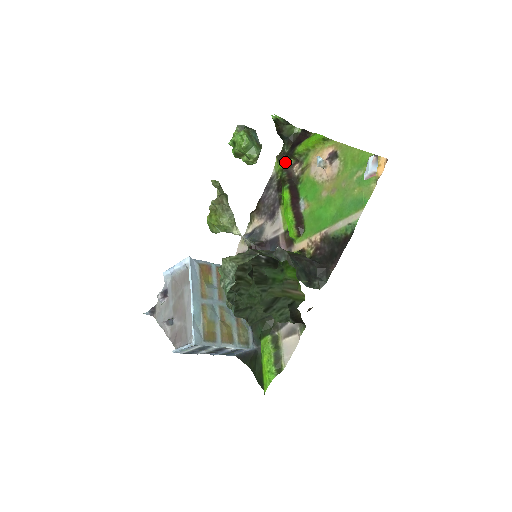
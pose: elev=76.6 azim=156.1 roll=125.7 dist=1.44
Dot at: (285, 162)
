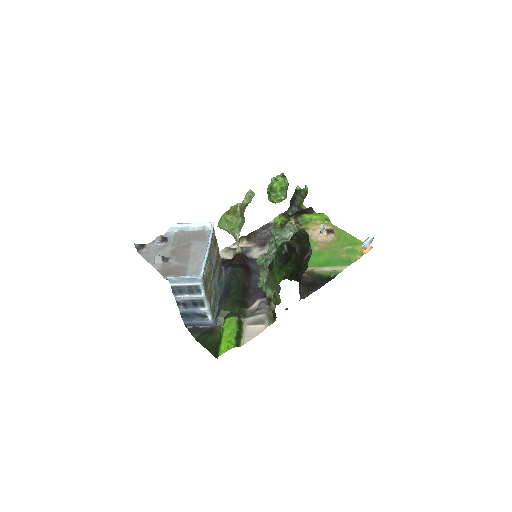
Dot at: (289, 218)
